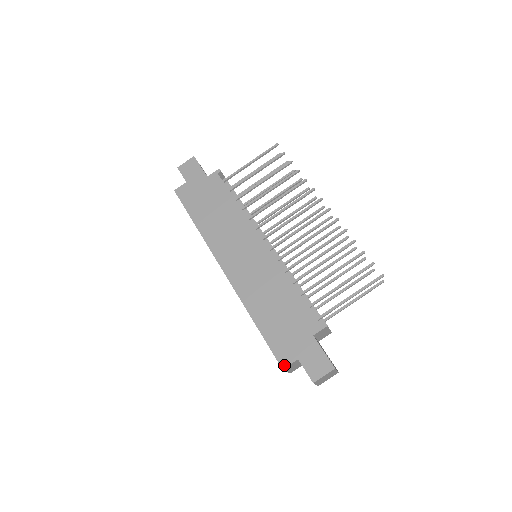
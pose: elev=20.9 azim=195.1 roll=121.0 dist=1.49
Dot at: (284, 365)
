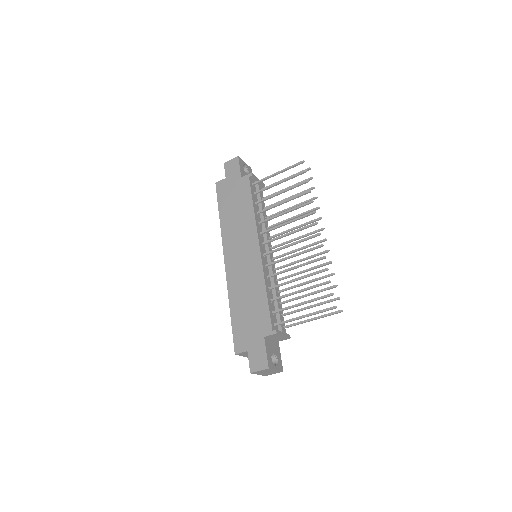
Dot at: (237, 351)
